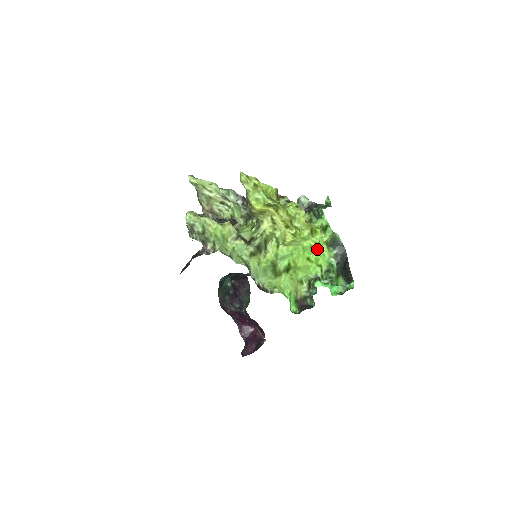
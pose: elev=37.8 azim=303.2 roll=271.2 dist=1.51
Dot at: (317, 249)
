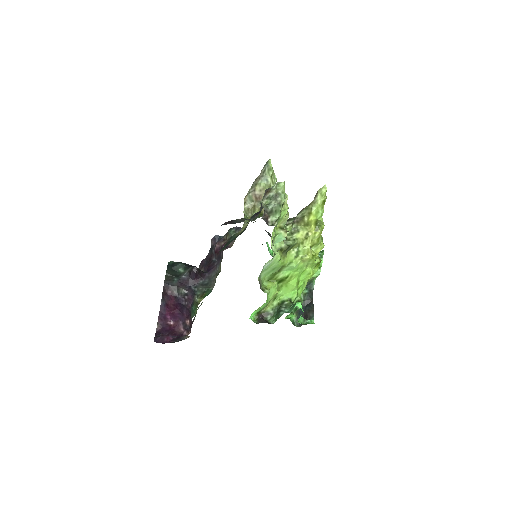
Dot at: (305, 280)
